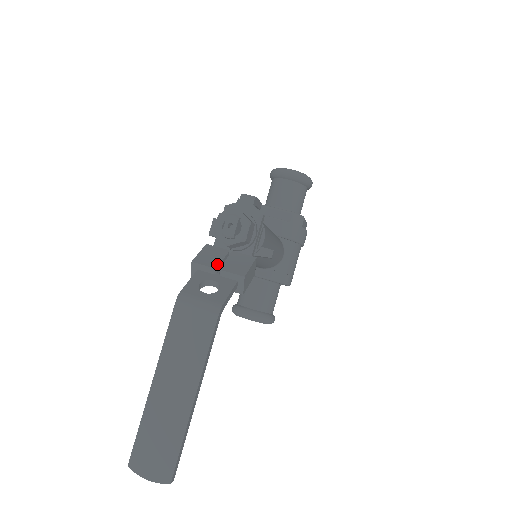
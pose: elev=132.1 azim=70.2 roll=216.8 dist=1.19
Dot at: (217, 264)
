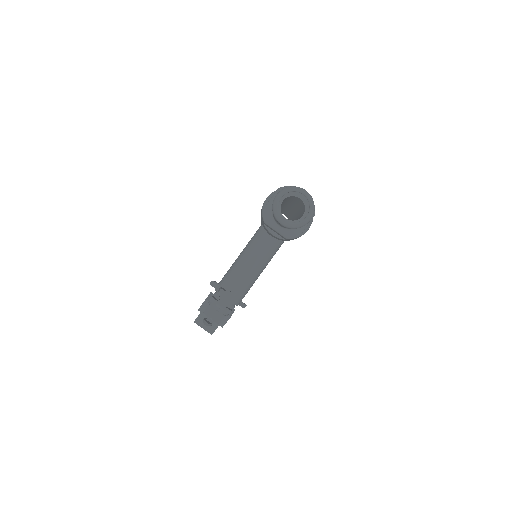
Dot at: occluded
